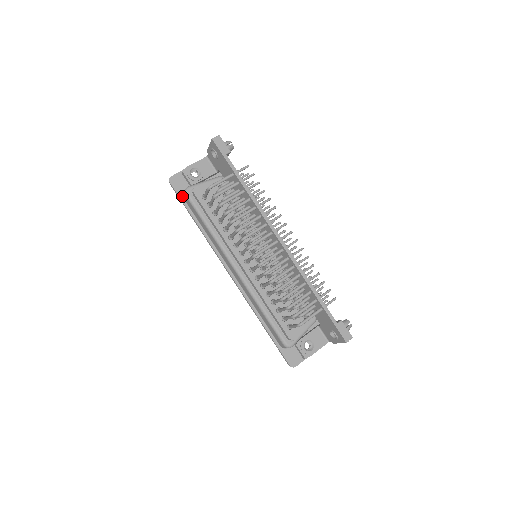
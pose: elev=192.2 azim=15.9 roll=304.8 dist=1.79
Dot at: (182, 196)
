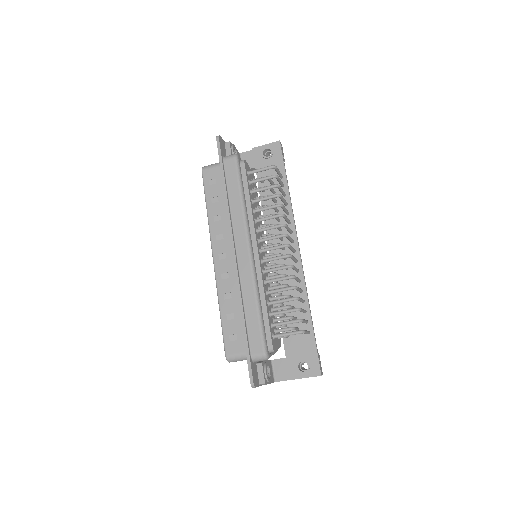
Dot at: (223, 157)
